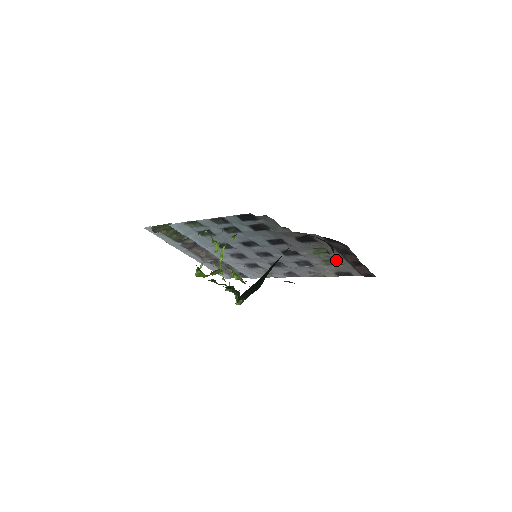
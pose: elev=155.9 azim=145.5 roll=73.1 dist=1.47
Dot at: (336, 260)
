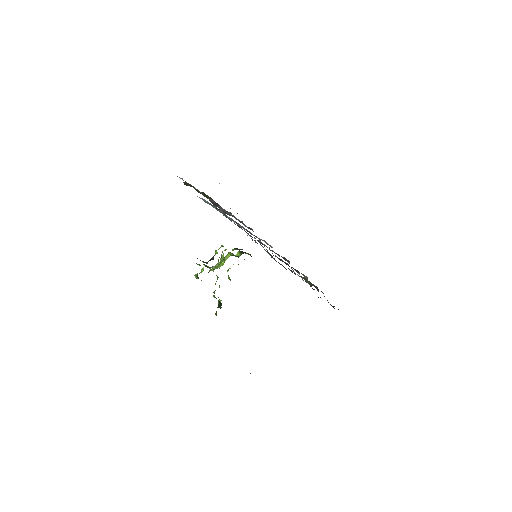
Dot at: (317, 287)
